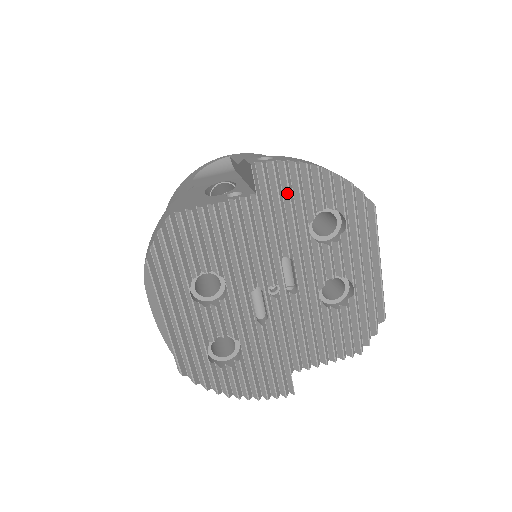
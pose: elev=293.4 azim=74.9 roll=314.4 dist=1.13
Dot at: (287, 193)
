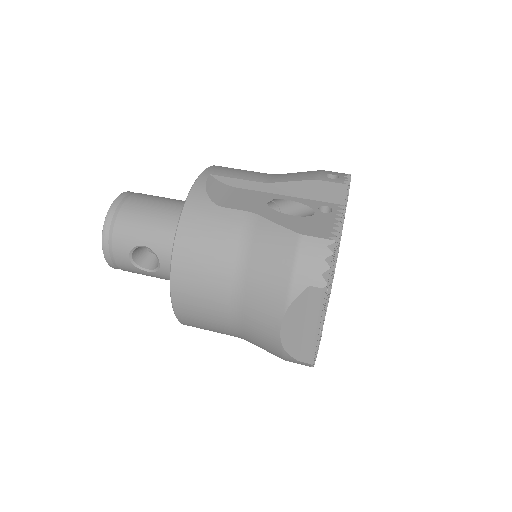
Dot at: occluded
